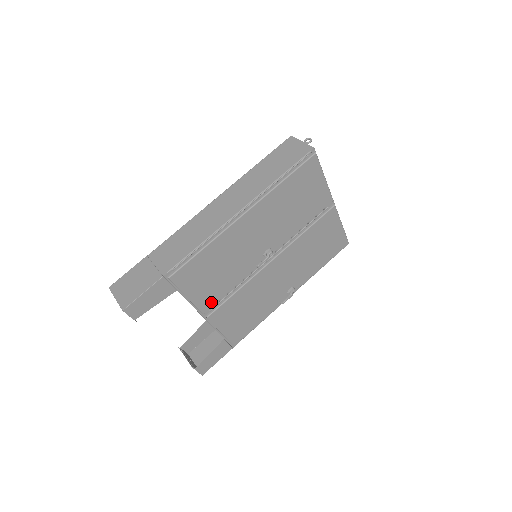
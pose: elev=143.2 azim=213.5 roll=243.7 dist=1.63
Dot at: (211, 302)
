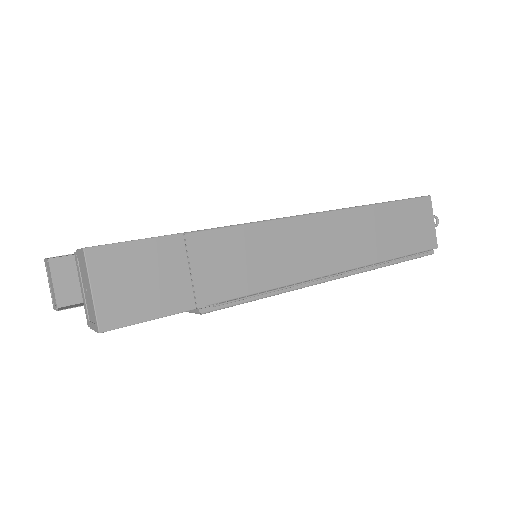
Dot at: occluded
